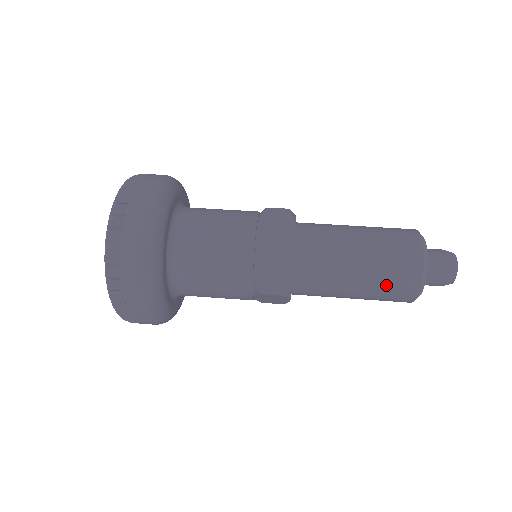
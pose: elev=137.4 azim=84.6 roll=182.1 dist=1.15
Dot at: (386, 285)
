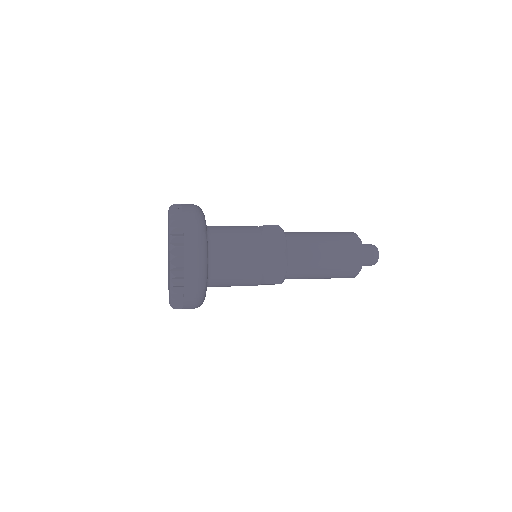
Dot at: (340, 271)
